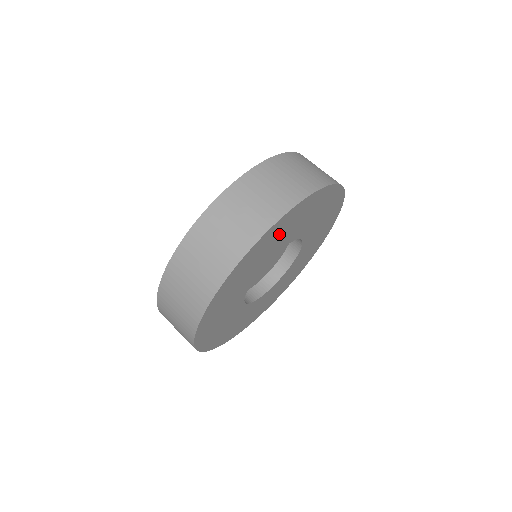
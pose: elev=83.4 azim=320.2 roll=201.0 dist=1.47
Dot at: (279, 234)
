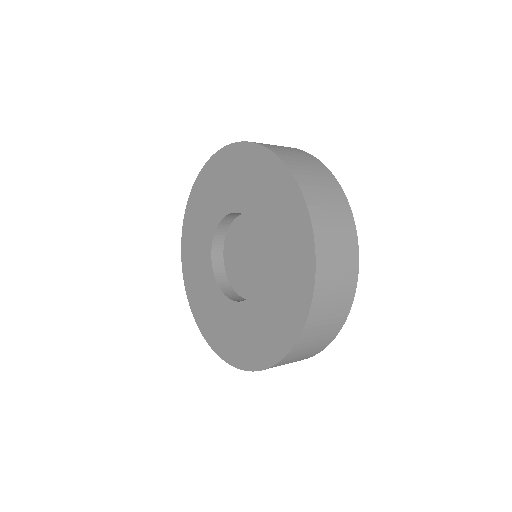
Dot at: occluded
